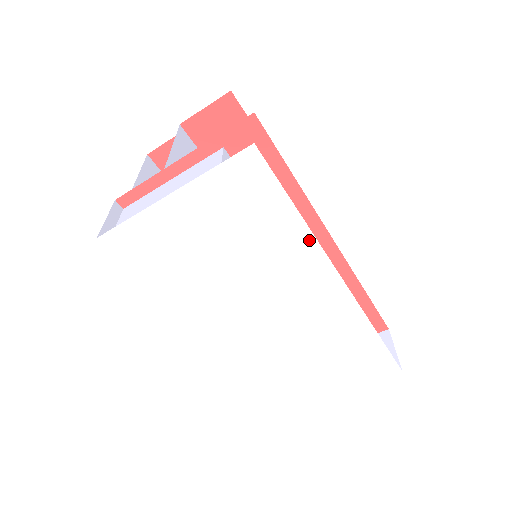
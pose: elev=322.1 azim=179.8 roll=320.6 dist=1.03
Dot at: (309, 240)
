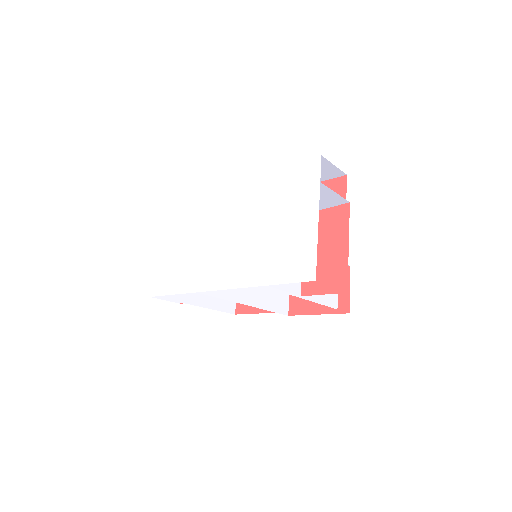
Dot at: (202, 195)
